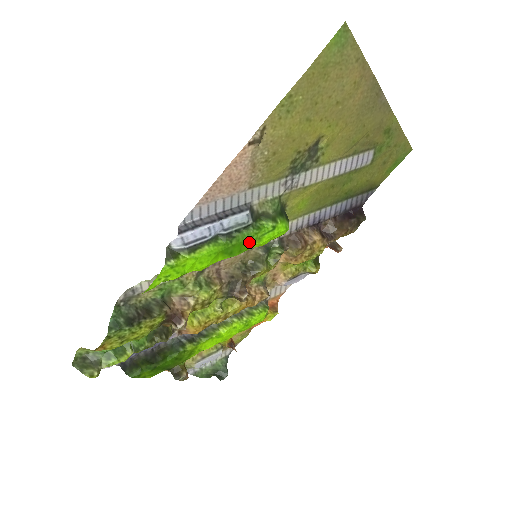
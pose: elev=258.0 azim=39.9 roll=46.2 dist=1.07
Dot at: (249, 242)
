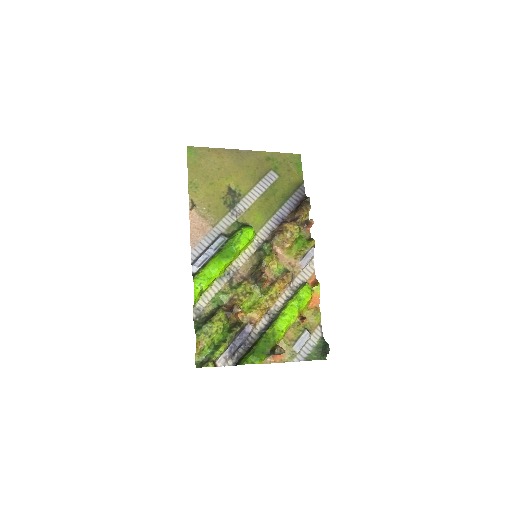
Dot at: (233, 246)
